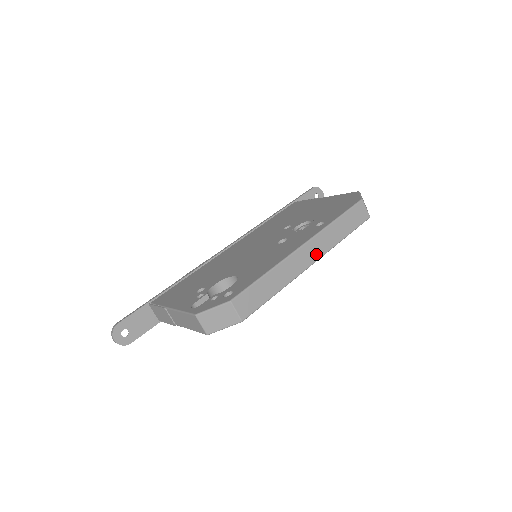
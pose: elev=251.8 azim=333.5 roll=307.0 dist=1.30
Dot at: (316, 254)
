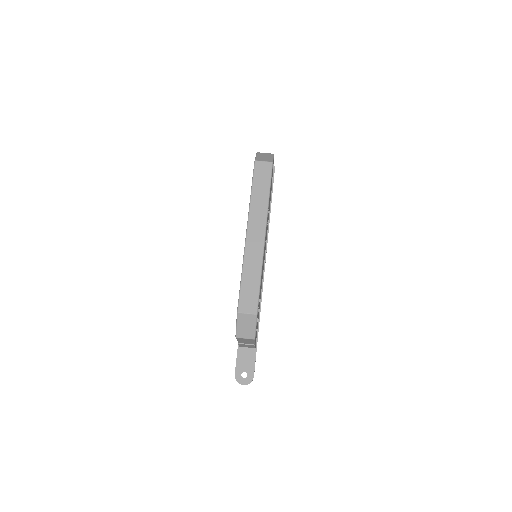
Dot at: (261, 227)
